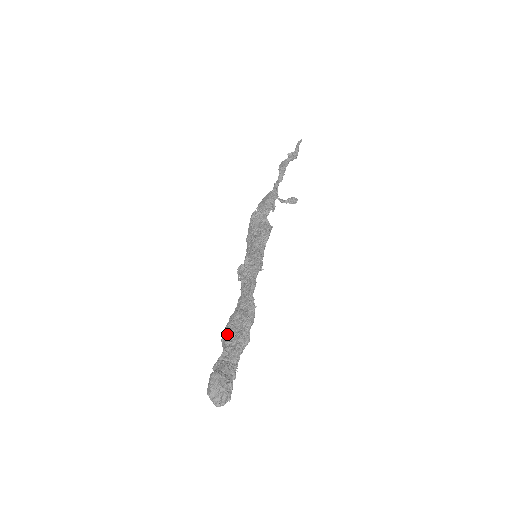
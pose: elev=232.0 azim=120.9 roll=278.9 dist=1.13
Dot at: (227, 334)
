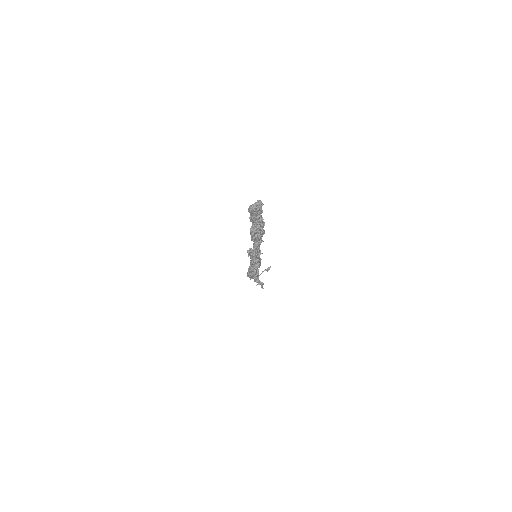
Dot at: occluded
